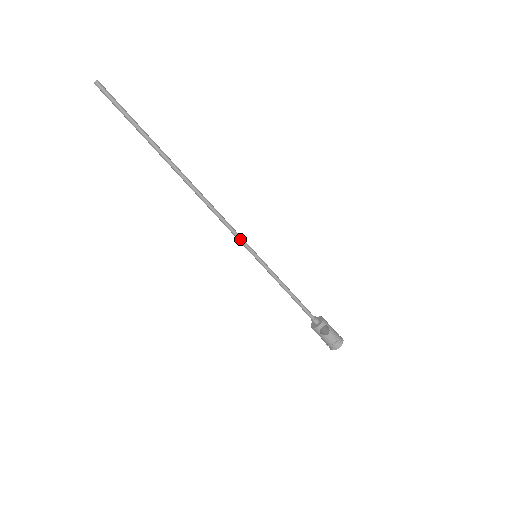
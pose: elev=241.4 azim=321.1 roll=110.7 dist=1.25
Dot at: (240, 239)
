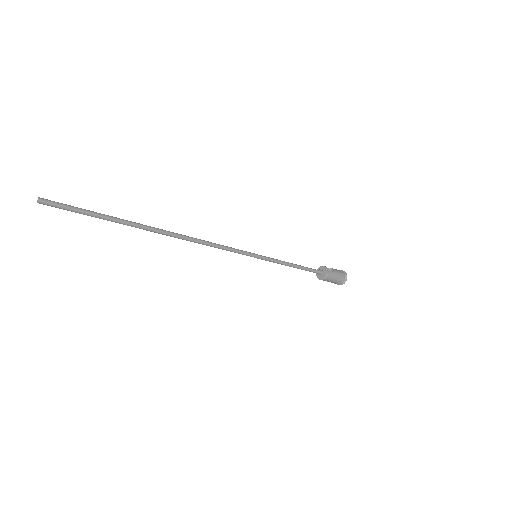
Dot at: occluded
